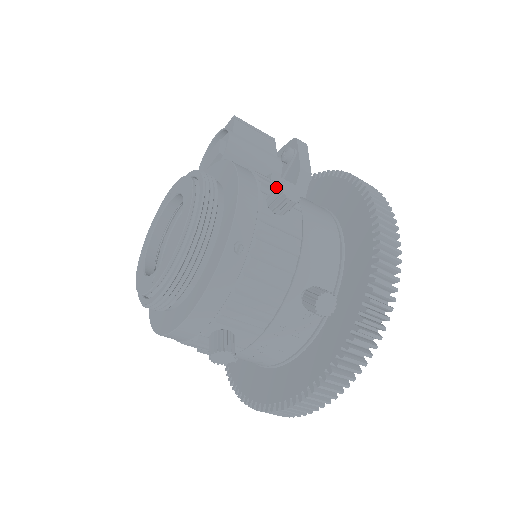
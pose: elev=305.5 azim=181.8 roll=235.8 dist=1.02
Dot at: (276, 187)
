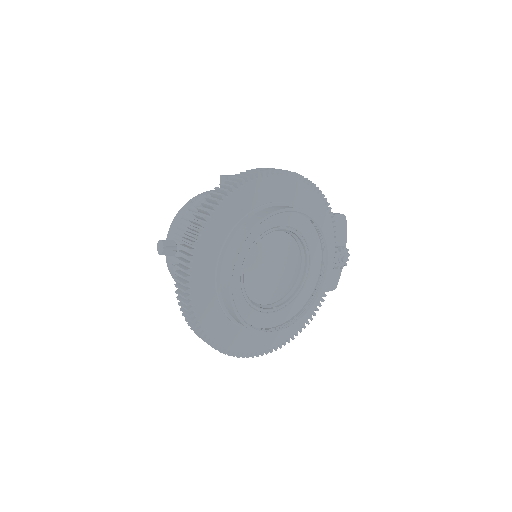
Dot at: occluded
